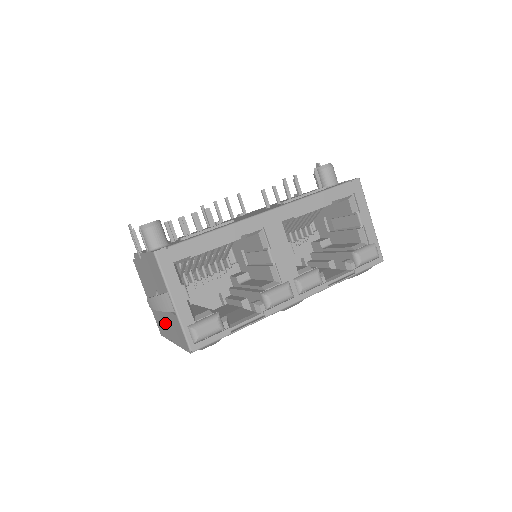
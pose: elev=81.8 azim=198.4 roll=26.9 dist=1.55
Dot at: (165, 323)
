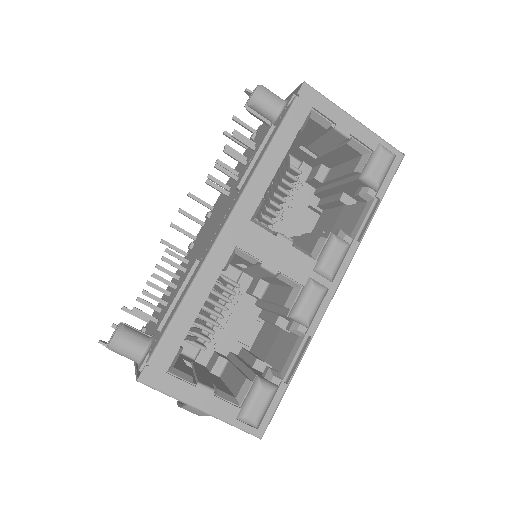
Dot at: occluded
